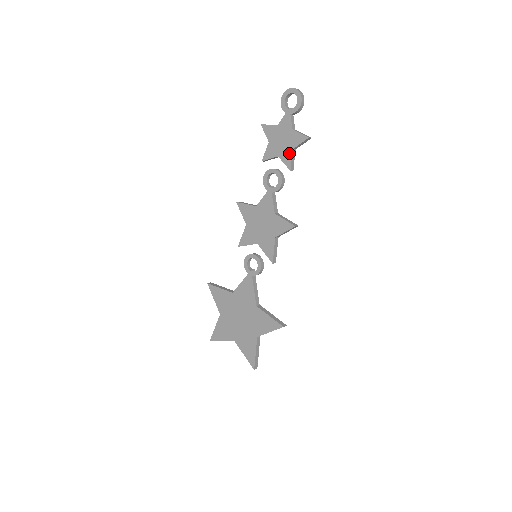
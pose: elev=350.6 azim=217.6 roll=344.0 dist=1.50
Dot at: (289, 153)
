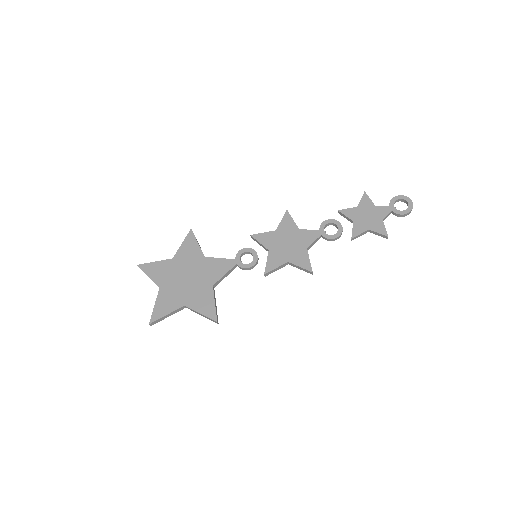
Dot at: (364, 229)
